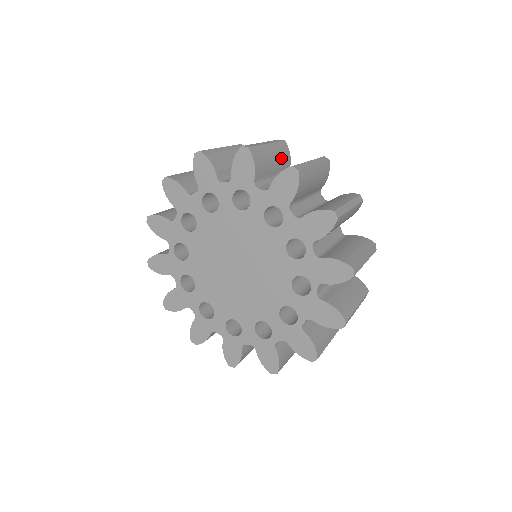
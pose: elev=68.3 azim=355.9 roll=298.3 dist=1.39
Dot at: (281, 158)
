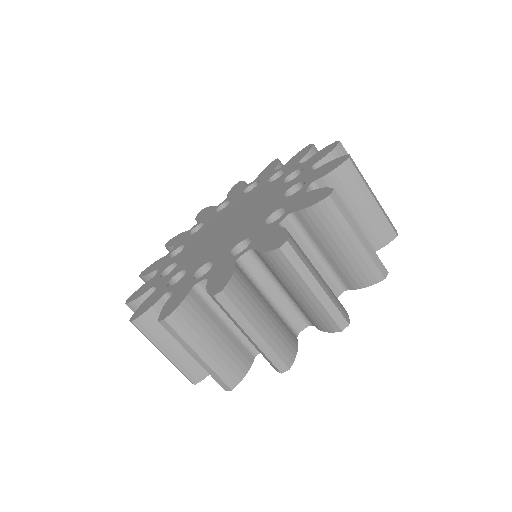
Dot at: occluded
